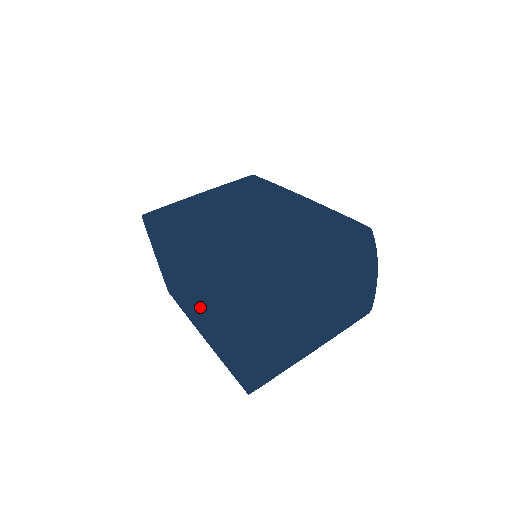
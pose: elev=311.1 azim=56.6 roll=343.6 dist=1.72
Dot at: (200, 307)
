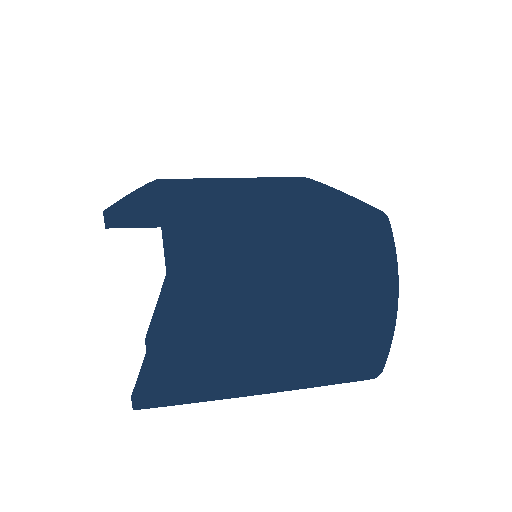
Dot at: (171, 301)
